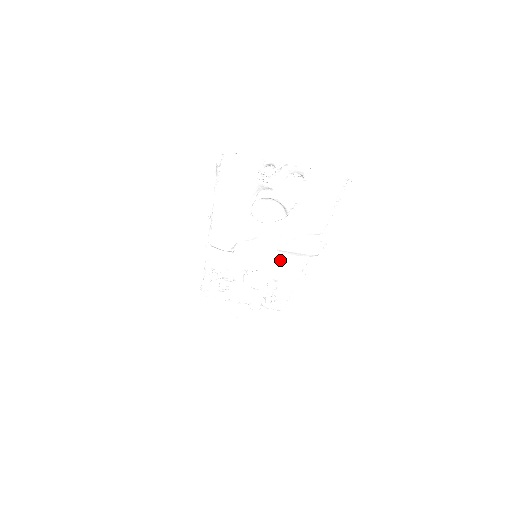
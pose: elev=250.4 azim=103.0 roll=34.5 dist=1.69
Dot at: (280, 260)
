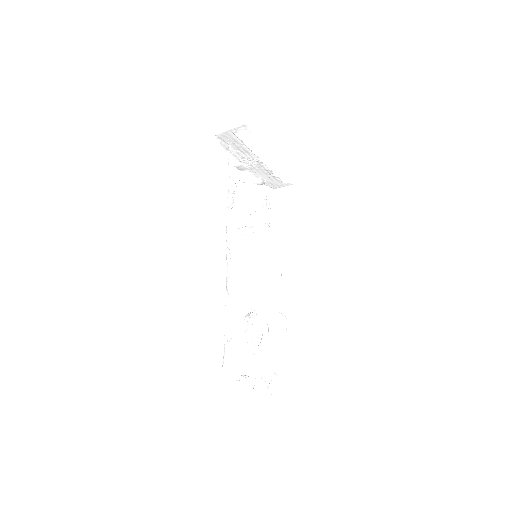
Dot at: occluded
